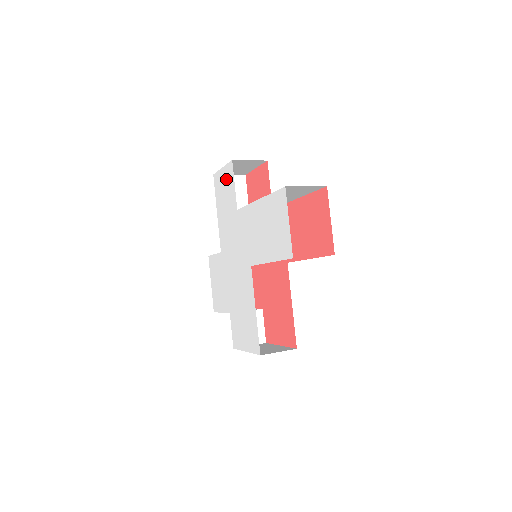
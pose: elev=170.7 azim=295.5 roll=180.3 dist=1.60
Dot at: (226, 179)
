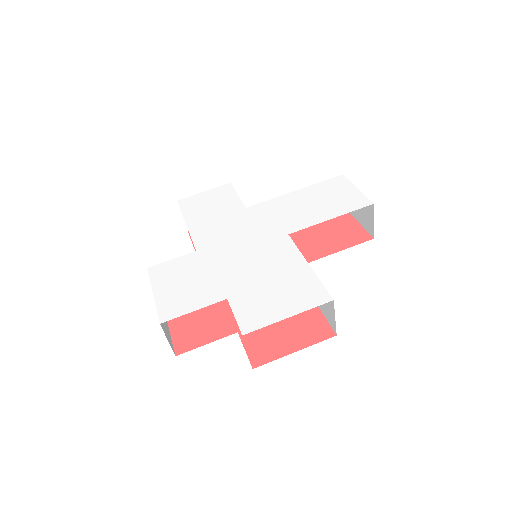
Dot at: (215, 195)
